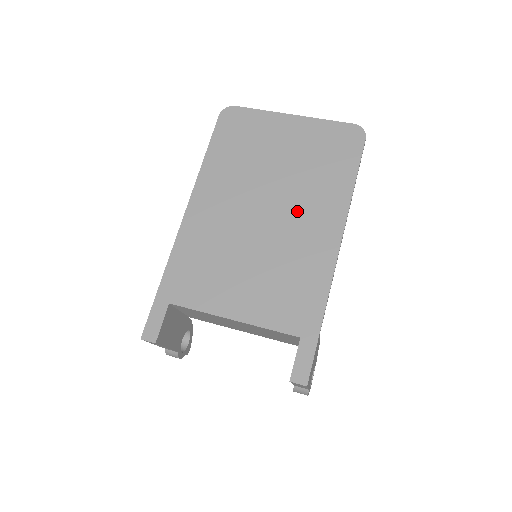
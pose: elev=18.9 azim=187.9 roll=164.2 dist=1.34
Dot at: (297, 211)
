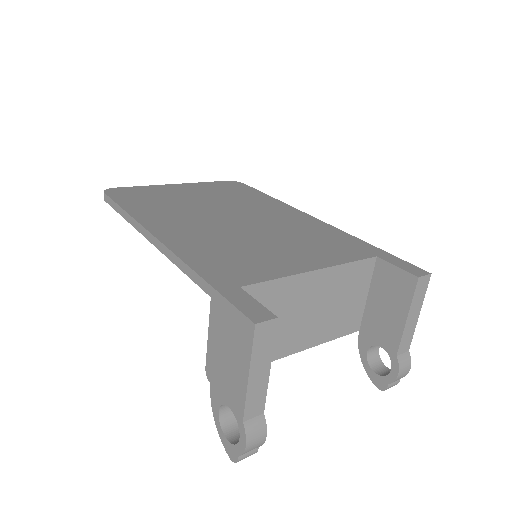
Dot at: (256, 212)
